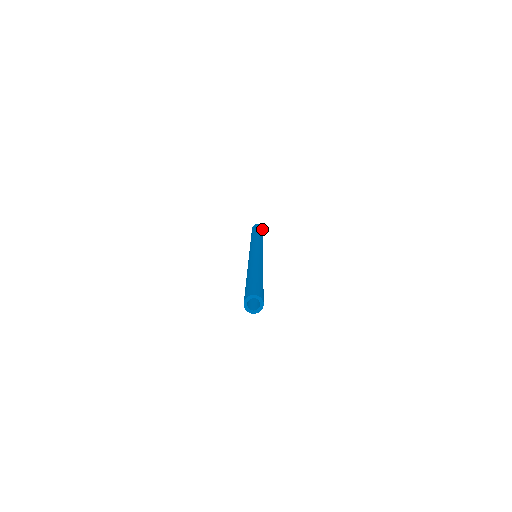
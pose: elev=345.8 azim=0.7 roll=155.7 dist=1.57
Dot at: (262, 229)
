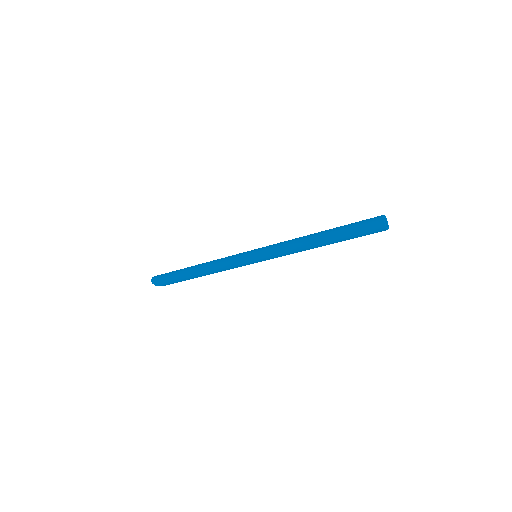
Dot at: occluded
